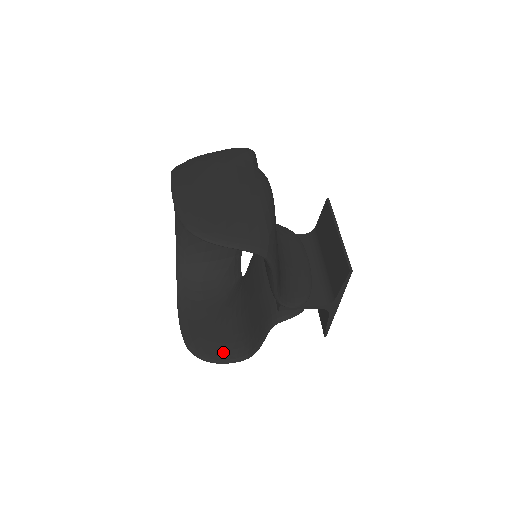
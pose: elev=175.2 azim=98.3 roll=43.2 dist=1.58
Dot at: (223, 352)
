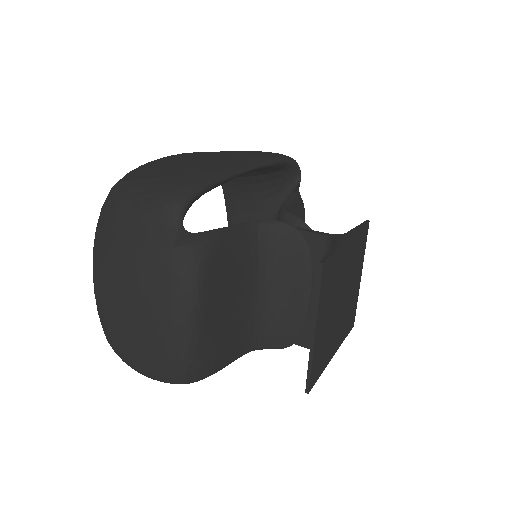
Dot at: occluded
